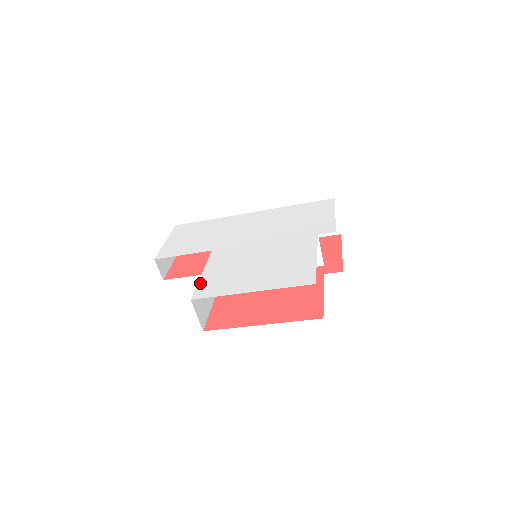
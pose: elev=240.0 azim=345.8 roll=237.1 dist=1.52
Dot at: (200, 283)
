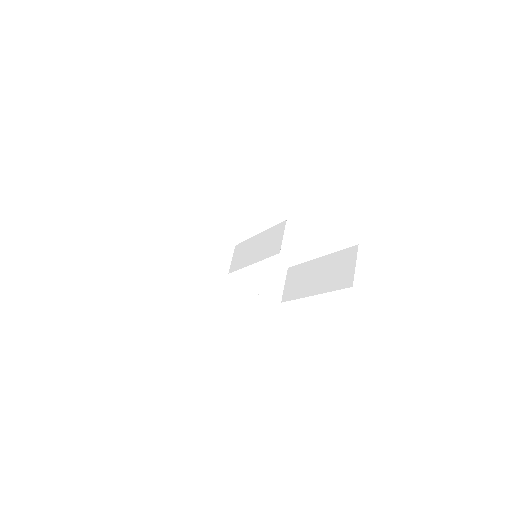
Dot at: occluded
